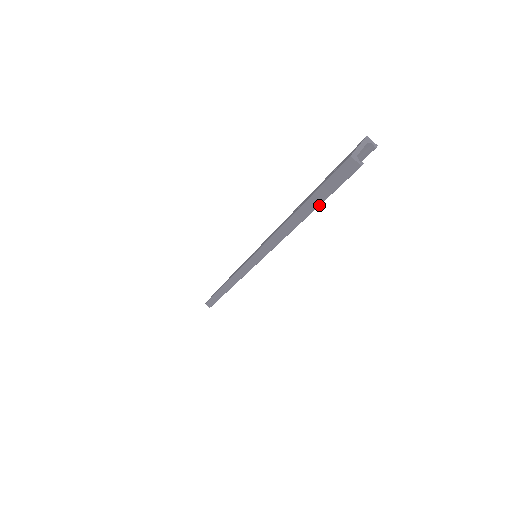
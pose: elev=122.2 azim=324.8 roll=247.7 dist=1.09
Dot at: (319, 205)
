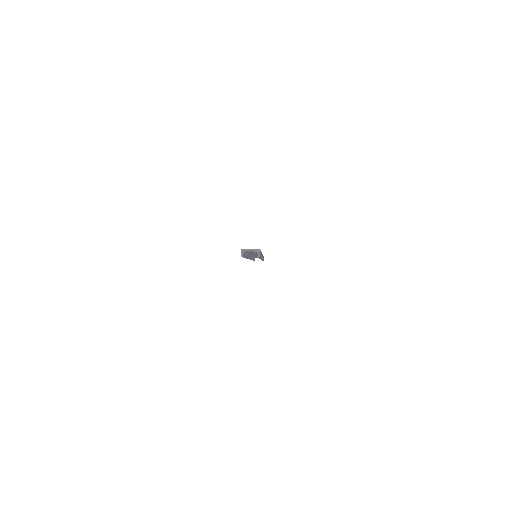
Dot at: occluded
